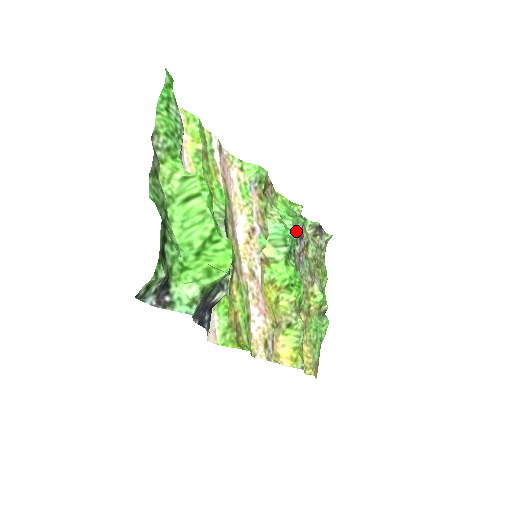
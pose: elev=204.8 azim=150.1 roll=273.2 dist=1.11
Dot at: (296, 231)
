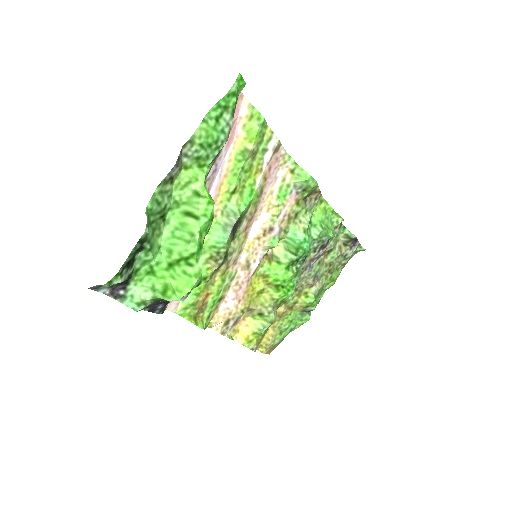
Dot at: (320, 241)
